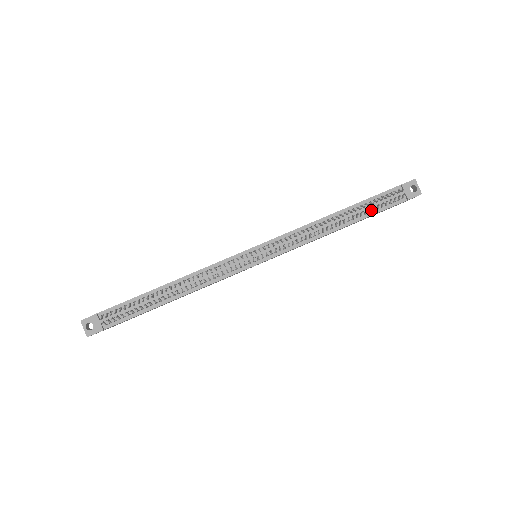
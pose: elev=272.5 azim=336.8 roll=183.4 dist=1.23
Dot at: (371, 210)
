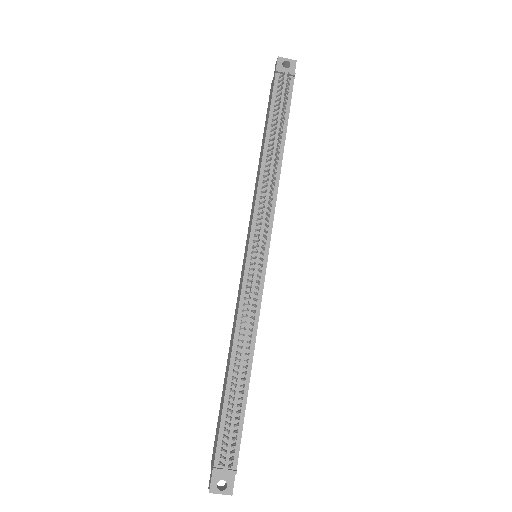
Dot at: (283, 115)
